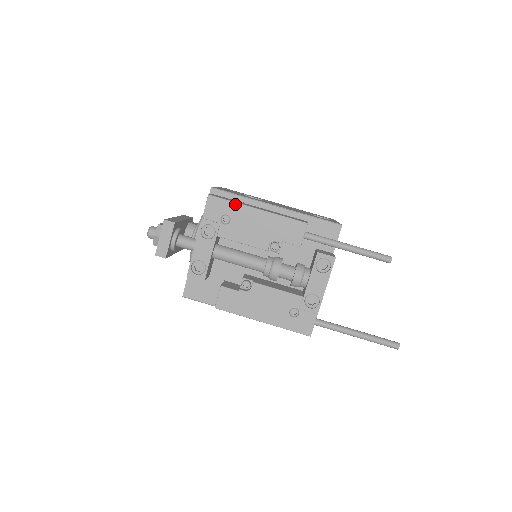
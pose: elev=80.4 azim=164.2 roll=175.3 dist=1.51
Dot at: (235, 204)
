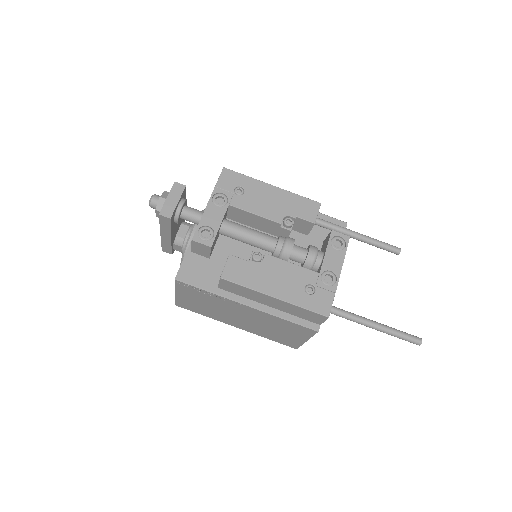
Dot at: (250, 178)
